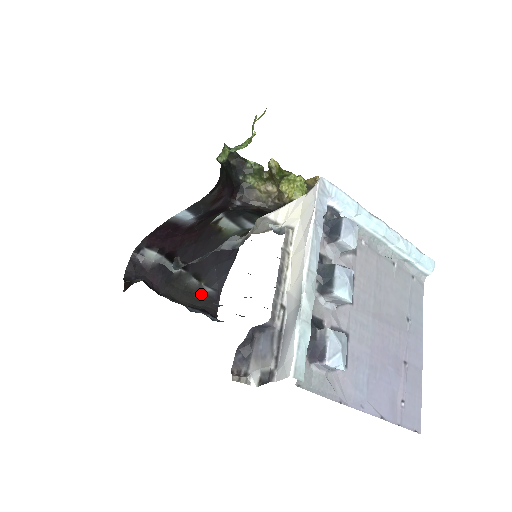
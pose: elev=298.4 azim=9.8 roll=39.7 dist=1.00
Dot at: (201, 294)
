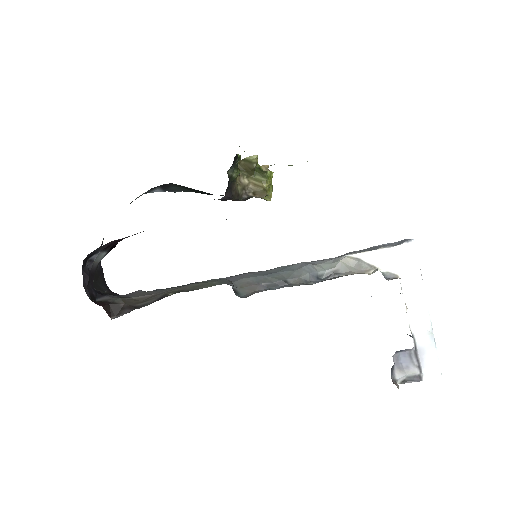
Dot at: (95, 272)
